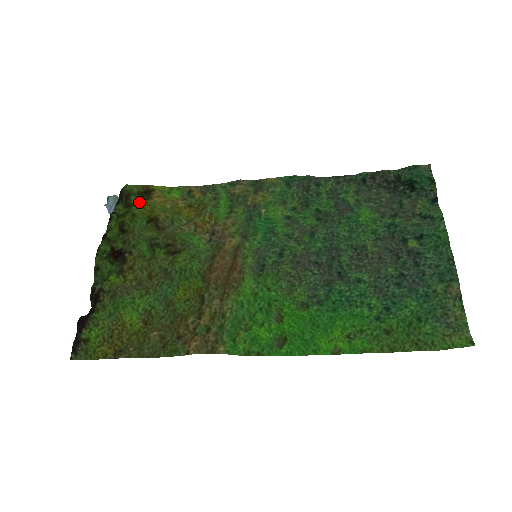
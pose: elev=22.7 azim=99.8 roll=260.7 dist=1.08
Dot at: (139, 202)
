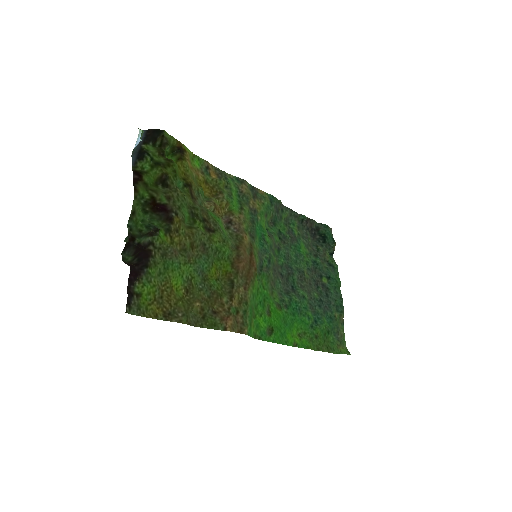
Dot at: occluded
